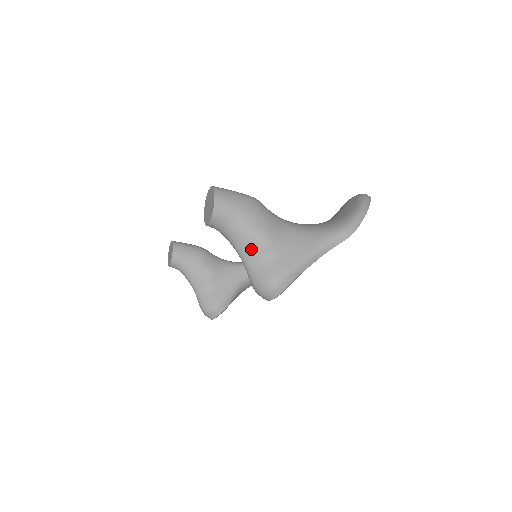
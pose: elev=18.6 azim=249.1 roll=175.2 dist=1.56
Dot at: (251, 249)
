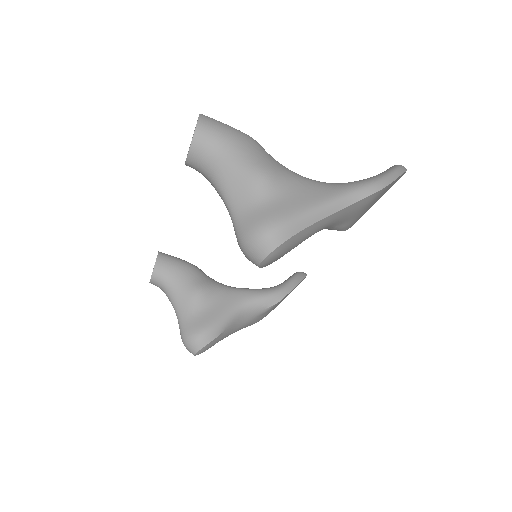
Dot at: (240, 188)
